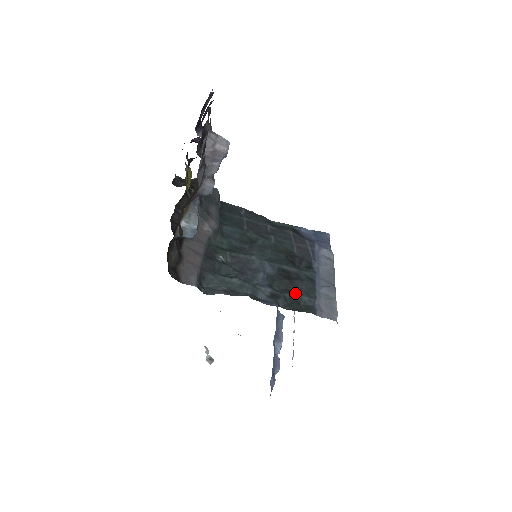
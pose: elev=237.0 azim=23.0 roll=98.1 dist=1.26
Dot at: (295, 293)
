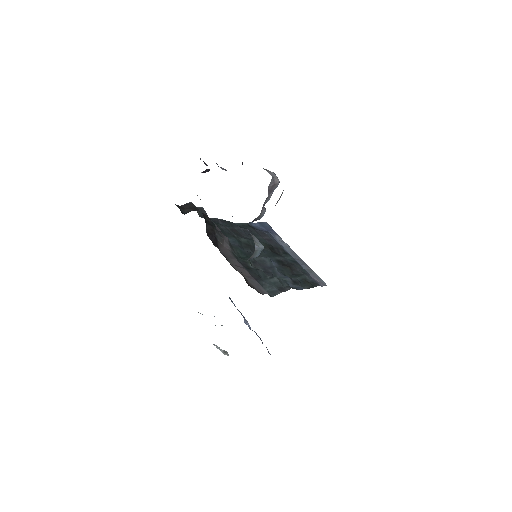
Dot at: (300, 275)
